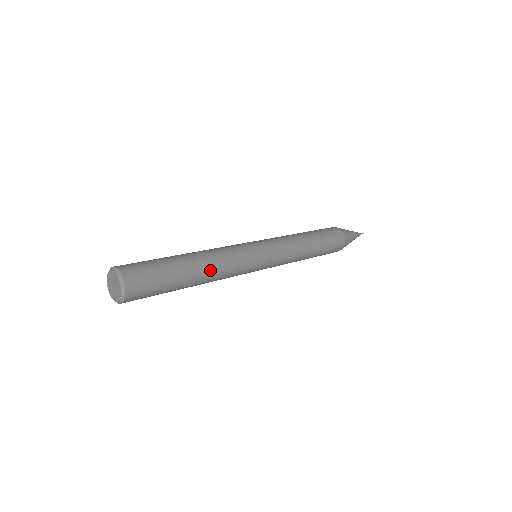
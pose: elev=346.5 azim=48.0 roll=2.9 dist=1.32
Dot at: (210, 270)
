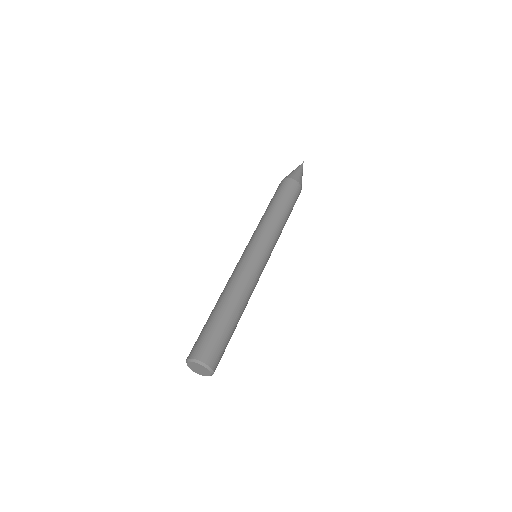
Dot at: (241, 299)
